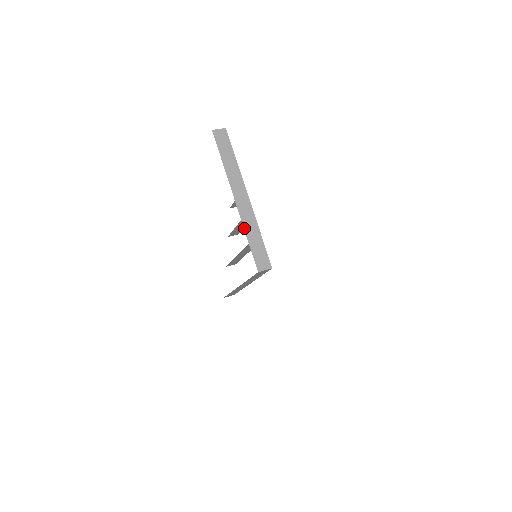
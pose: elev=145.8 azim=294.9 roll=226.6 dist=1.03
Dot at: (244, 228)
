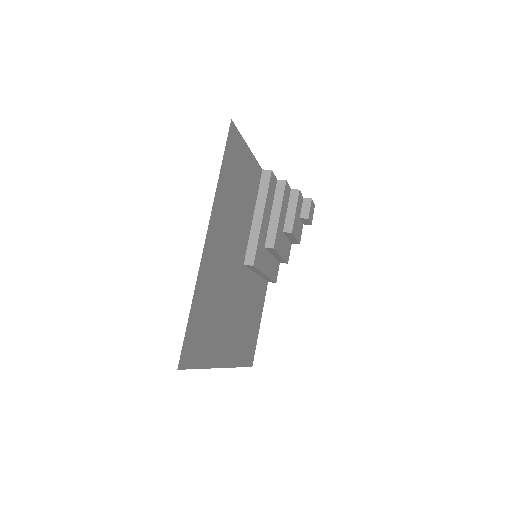
Dot at: (250, 235)
